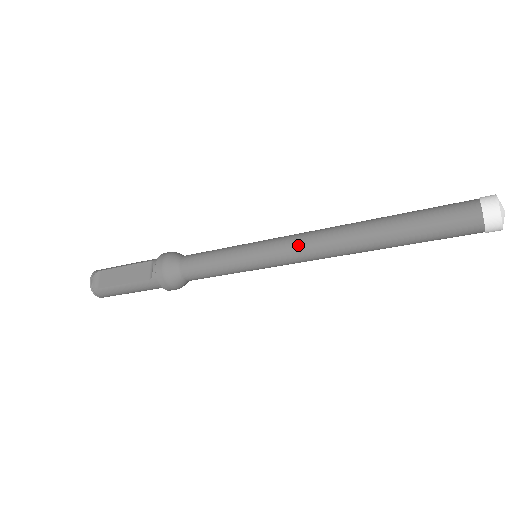
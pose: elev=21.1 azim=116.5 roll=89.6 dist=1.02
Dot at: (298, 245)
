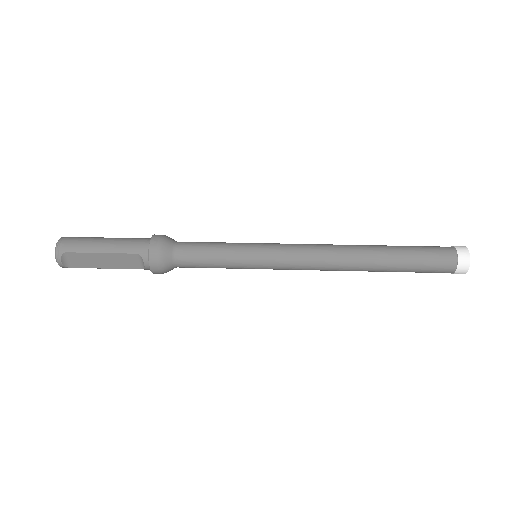
Dot at: (304, 268)
